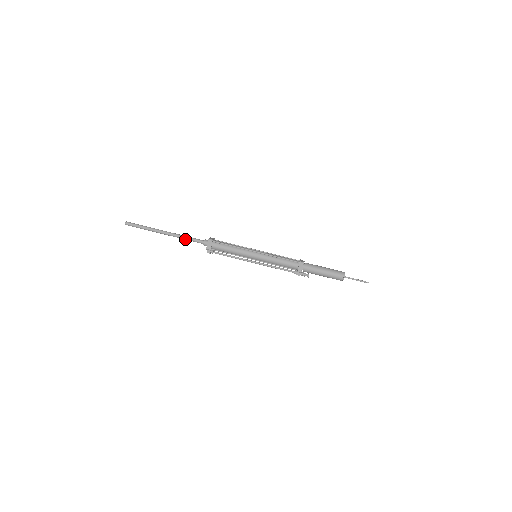
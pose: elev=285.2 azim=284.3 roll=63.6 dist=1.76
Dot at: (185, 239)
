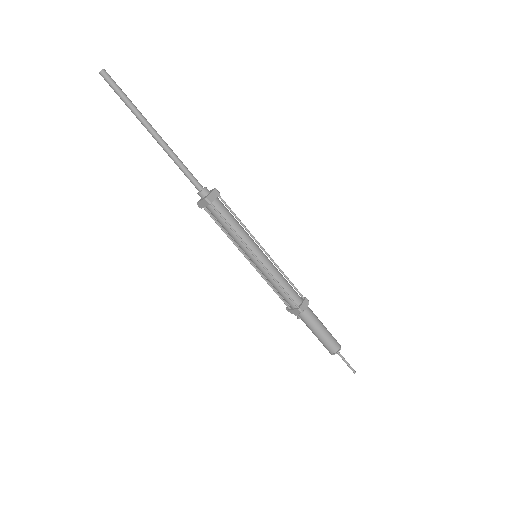
Dot at: (178, 165)
